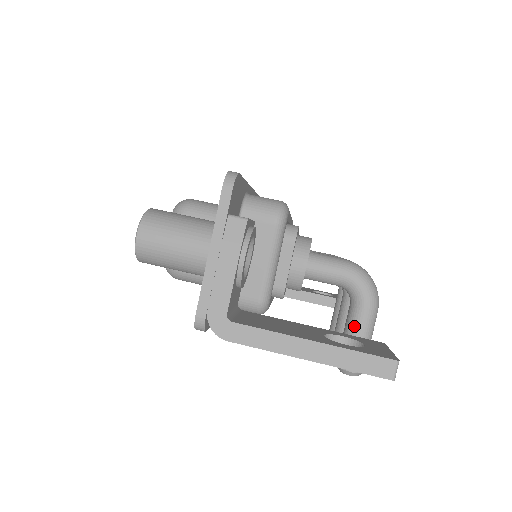
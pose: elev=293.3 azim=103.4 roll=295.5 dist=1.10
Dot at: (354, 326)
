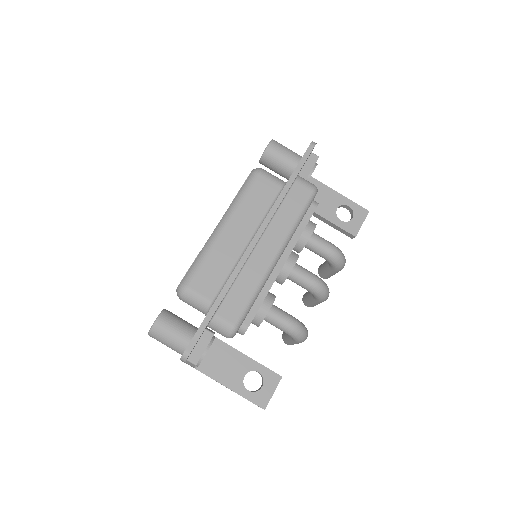
Dot at: (289, 339)
